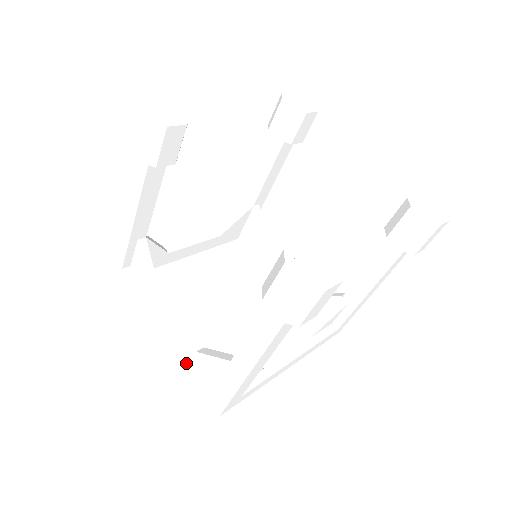
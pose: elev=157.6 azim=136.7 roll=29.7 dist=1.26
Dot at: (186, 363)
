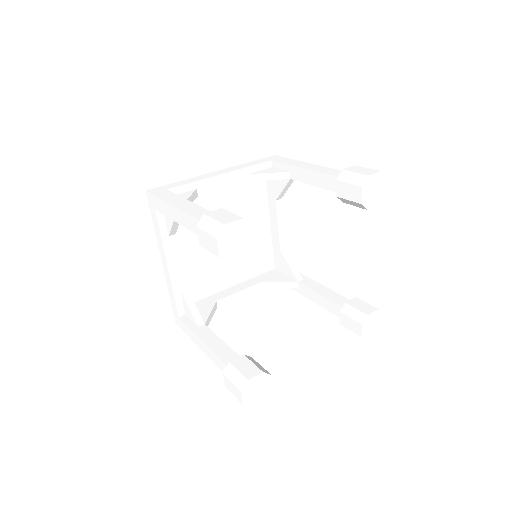
Dot at: (170, 291)
